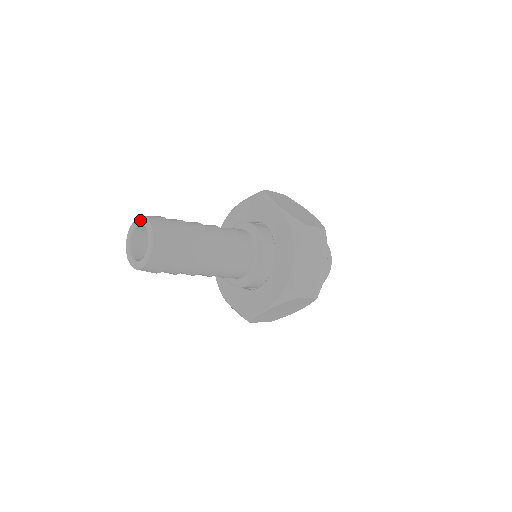
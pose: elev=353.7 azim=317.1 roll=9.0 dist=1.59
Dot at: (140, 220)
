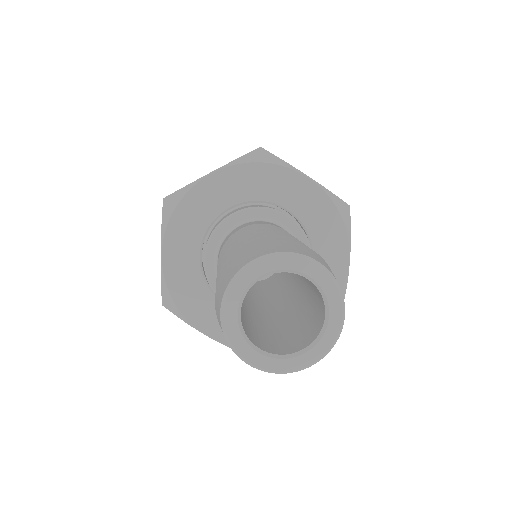
Dot at: (285, 262)
